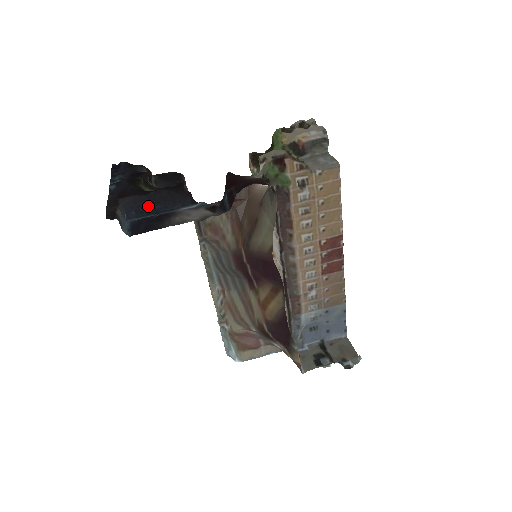
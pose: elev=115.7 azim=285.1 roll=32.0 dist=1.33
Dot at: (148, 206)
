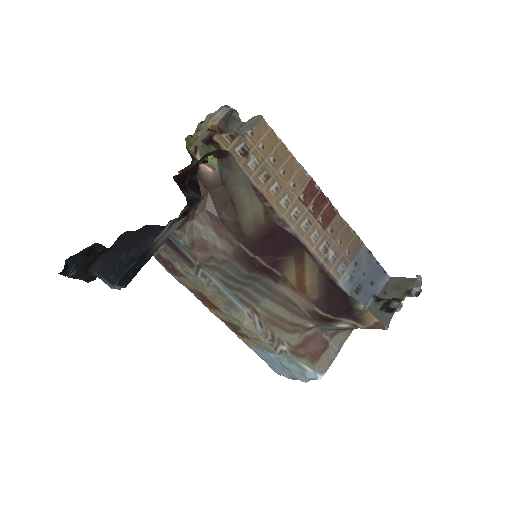
Dot at: (122, 259)
